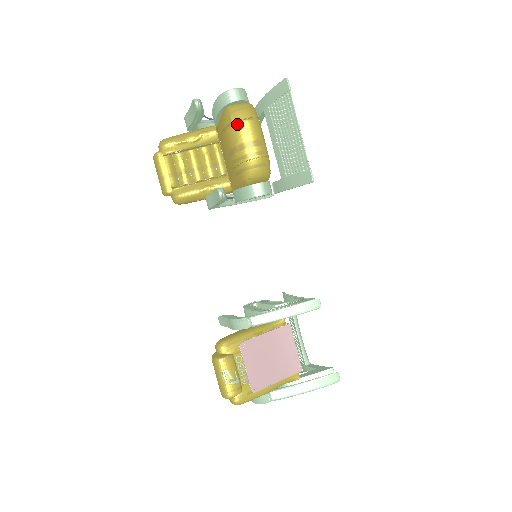
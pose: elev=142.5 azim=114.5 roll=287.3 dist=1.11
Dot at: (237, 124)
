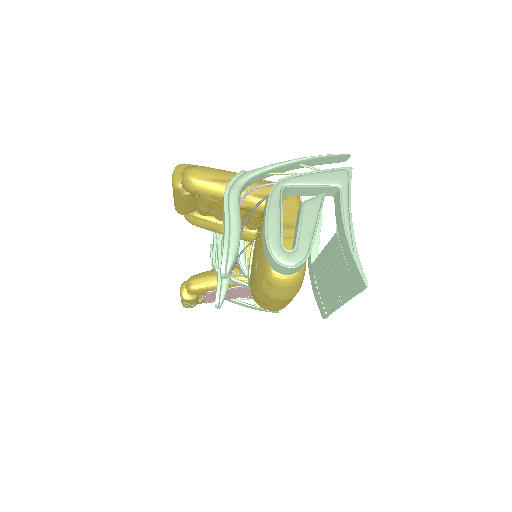
Dot at: occluded
